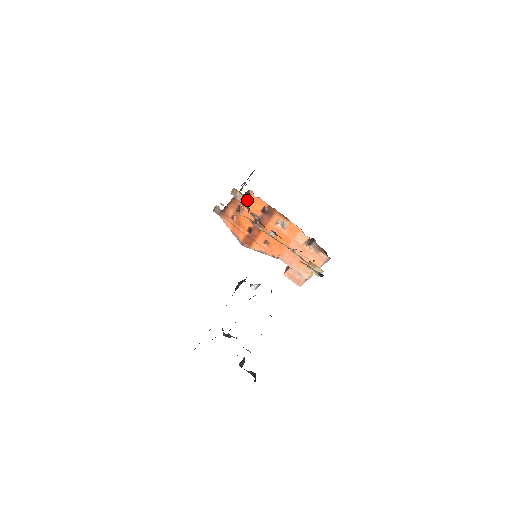
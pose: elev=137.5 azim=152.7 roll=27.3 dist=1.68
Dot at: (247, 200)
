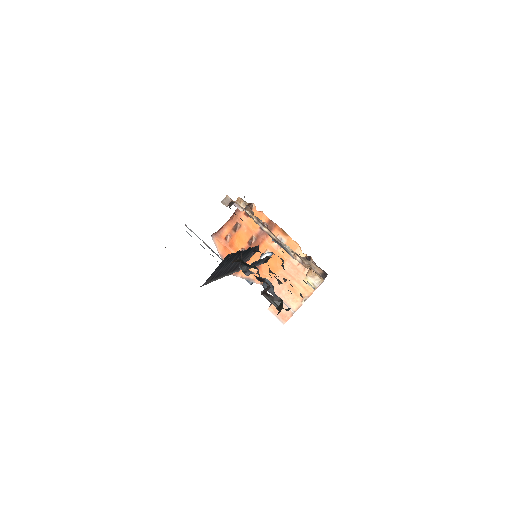
Dot at: (247, 216)
